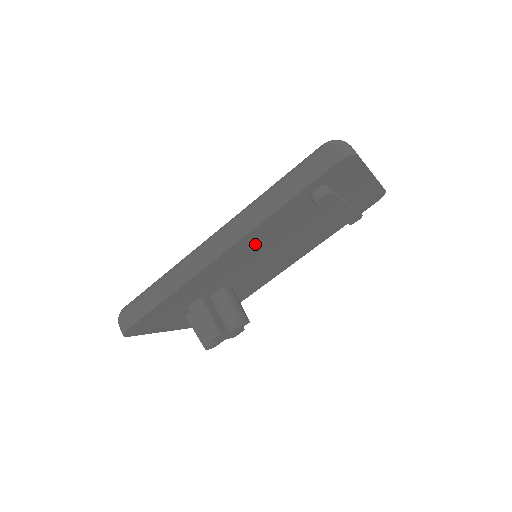
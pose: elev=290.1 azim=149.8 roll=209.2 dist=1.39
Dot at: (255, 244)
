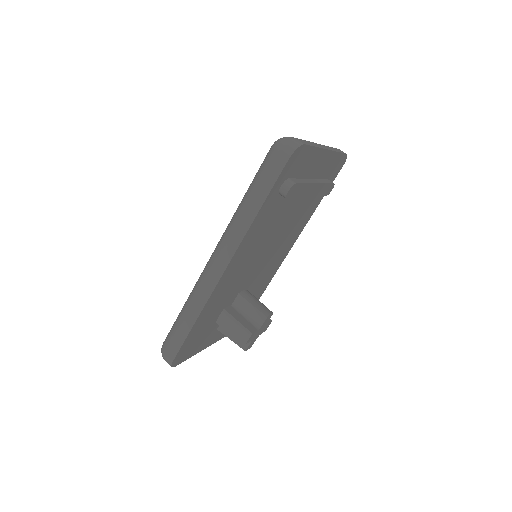
Dot at: (250, 250)
